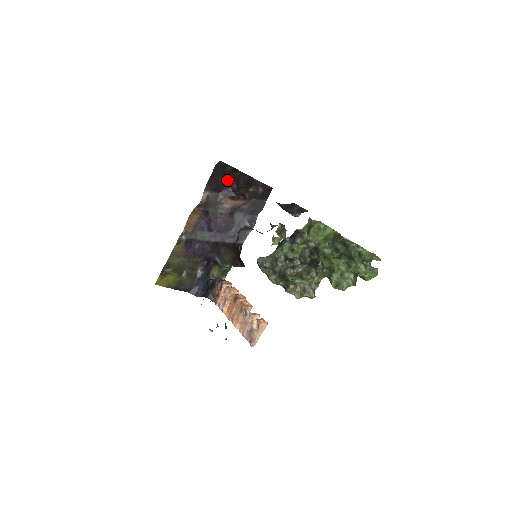
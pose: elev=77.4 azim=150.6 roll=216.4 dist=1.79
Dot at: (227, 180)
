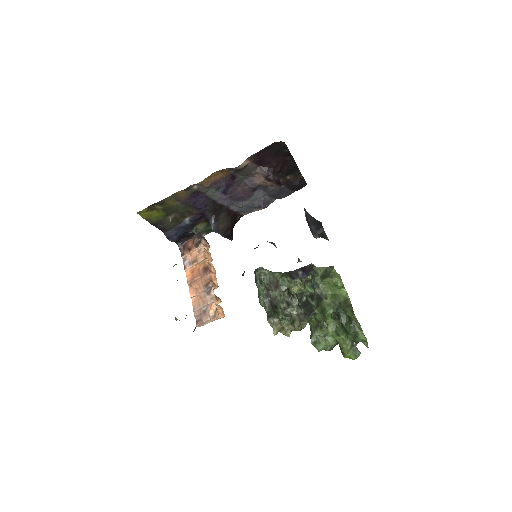
Dot at: (275, 160)
